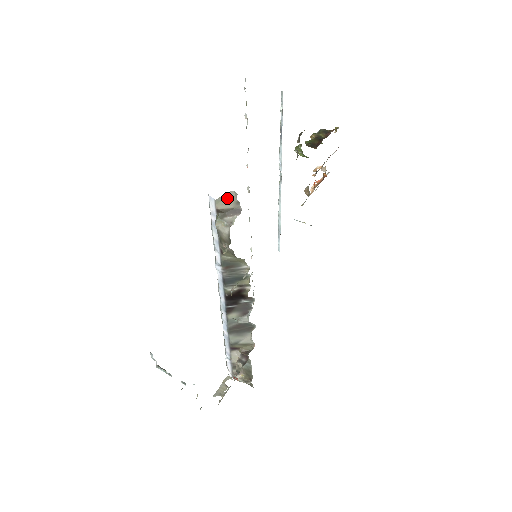
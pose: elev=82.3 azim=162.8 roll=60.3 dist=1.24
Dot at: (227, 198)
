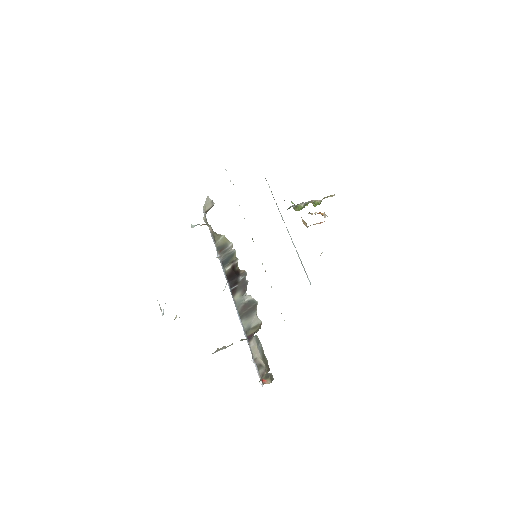
Dot at: (207, 203)
